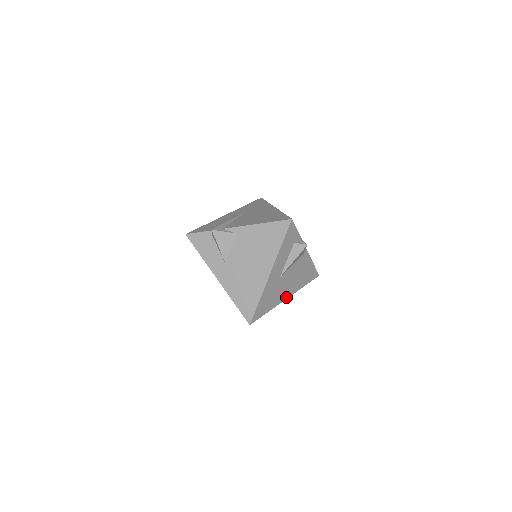
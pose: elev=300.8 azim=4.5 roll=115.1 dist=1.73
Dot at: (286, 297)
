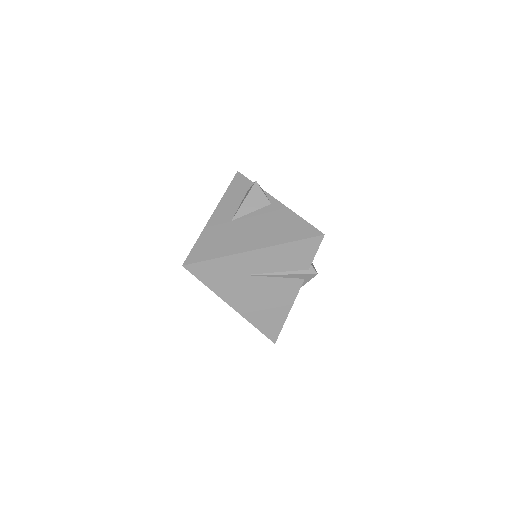
Dot at: (251, 249)
